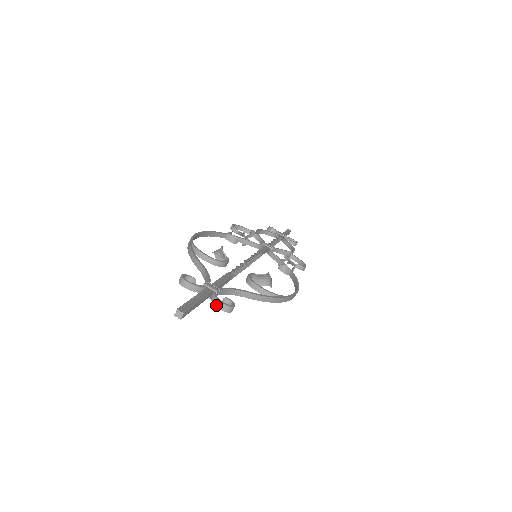
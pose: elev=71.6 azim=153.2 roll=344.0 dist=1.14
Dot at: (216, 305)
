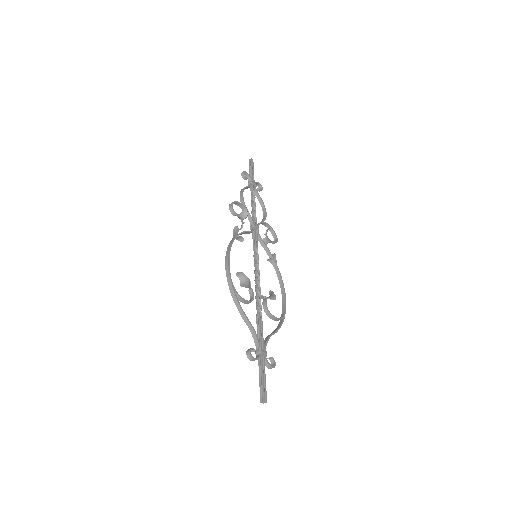
Dot at: (267, 367)
